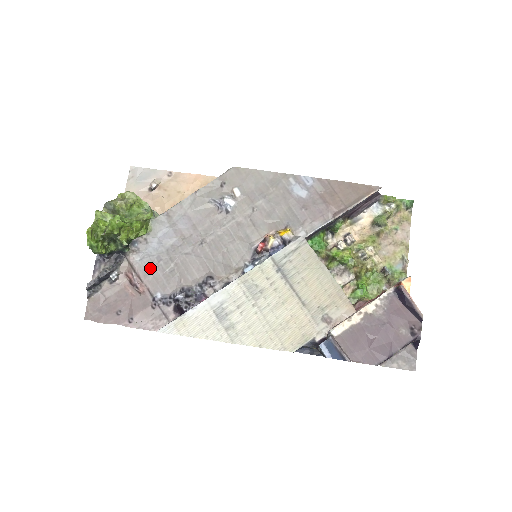
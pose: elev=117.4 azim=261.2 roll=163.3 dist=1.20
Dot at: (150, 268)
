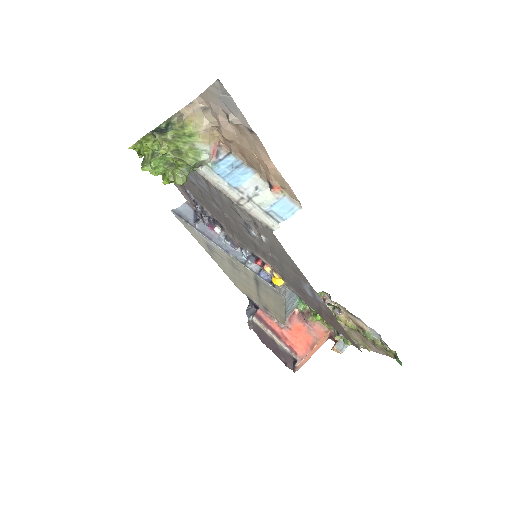
Dot at: occluded
